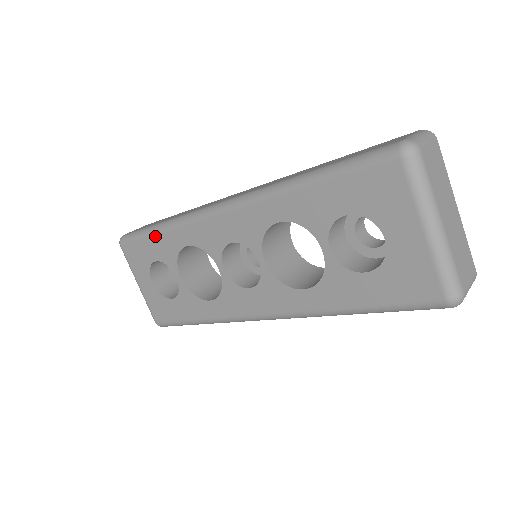
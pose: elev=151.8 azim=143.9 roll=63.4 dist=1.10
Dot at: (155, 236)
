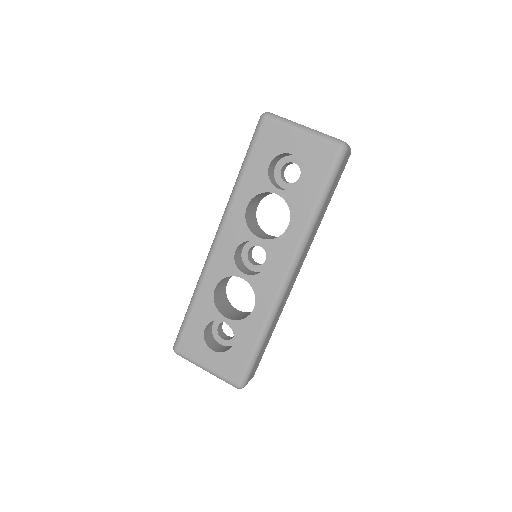
Dot at: (193, 309)
